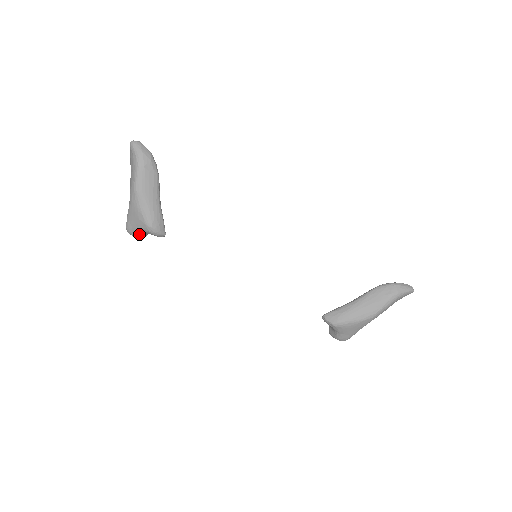
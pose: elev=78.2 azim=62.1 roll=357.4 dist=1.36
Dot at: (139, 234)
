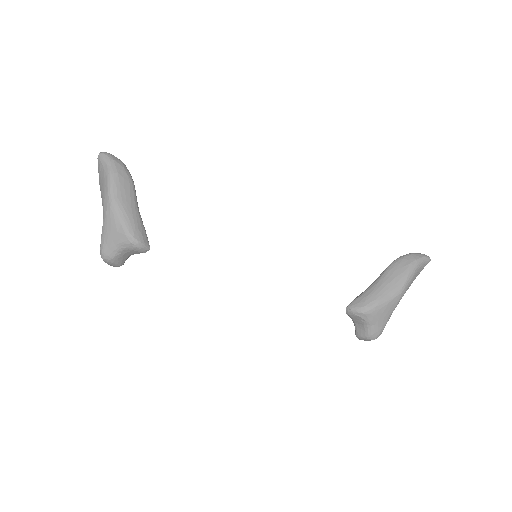
Dot at: (117, 256)
